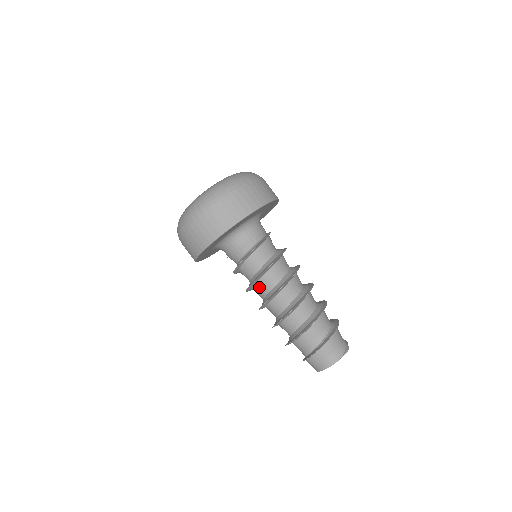
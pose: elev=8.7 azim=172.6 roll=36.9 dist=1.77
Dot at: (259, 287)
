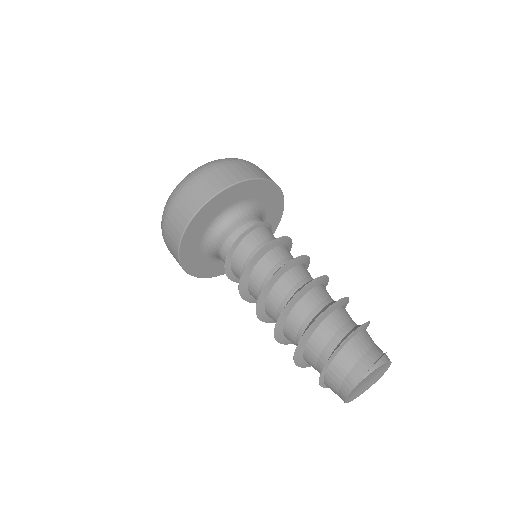
Dot at: (253, 294)
